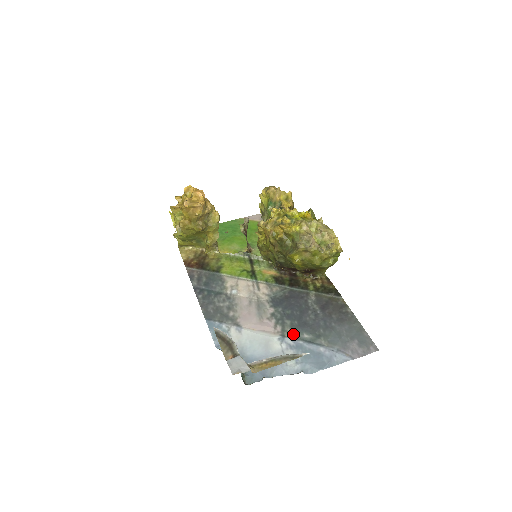
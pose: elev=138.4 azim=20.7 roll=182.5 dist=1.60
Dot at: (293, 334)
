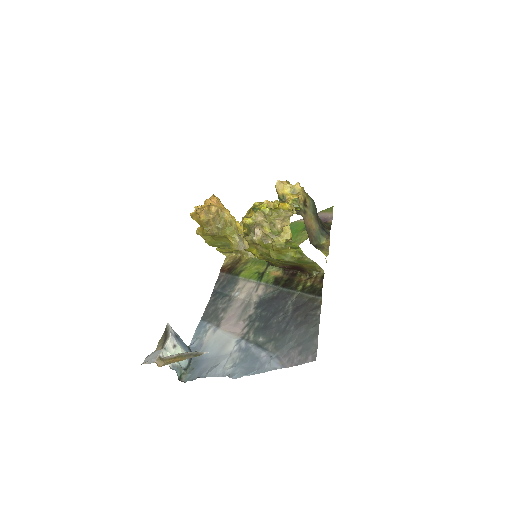
Dot at: (252, 337)
